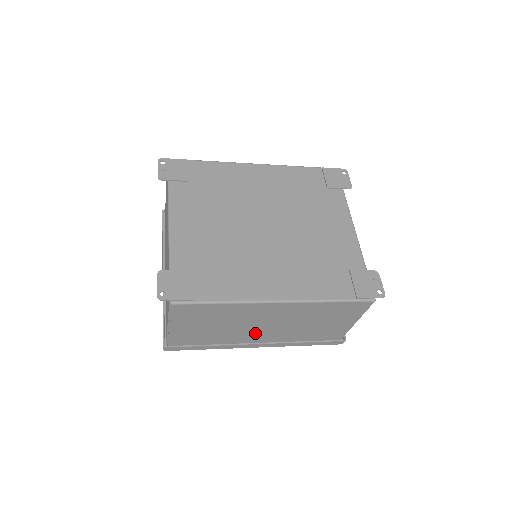
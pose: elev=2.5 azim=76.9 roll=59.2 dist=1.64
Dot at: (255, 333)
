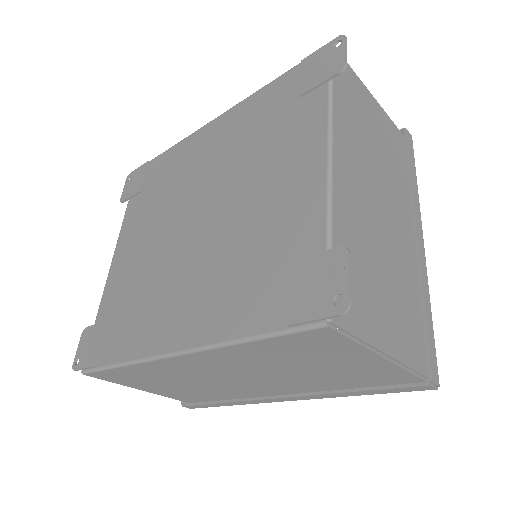
Dot at: (249, 386)
